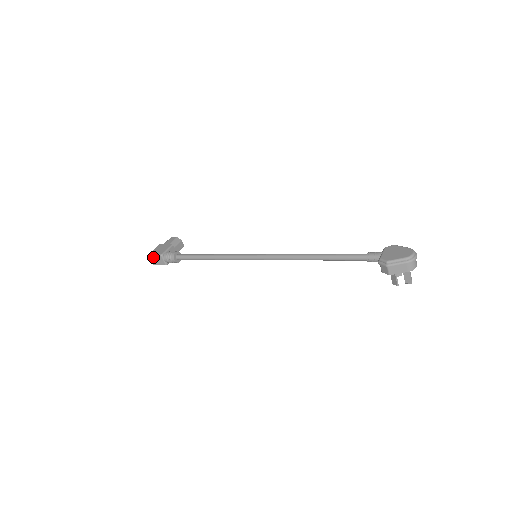
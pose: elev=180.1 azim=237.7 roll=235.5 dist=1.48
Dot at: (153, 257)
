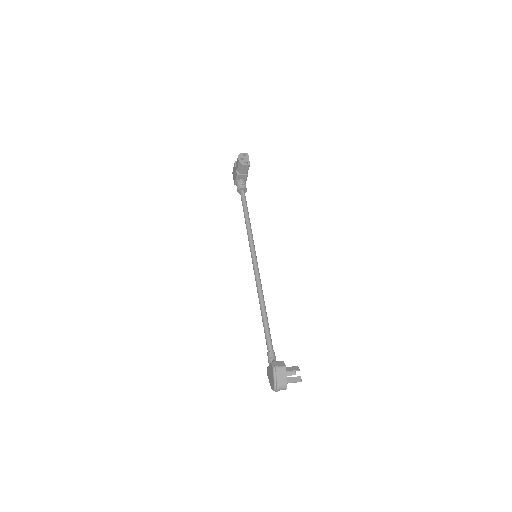
Dot at: occluded
